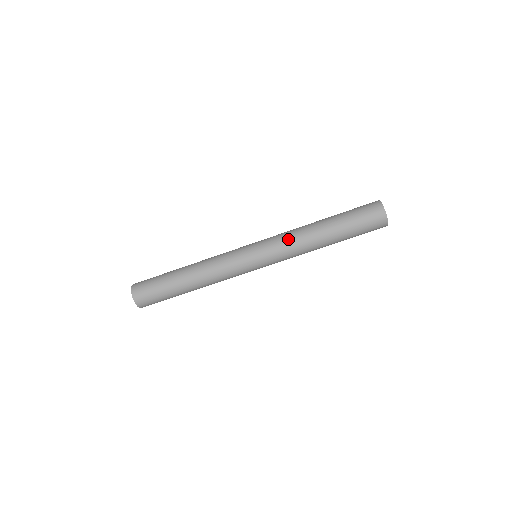
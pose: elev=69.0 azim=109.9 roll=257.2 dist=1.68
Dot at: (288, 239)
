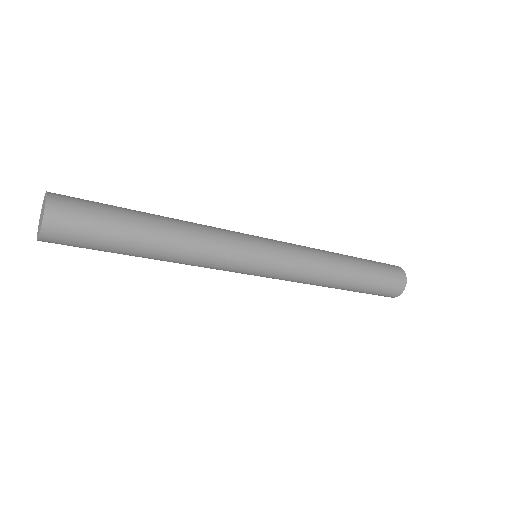
Dot at: (312, 262)
